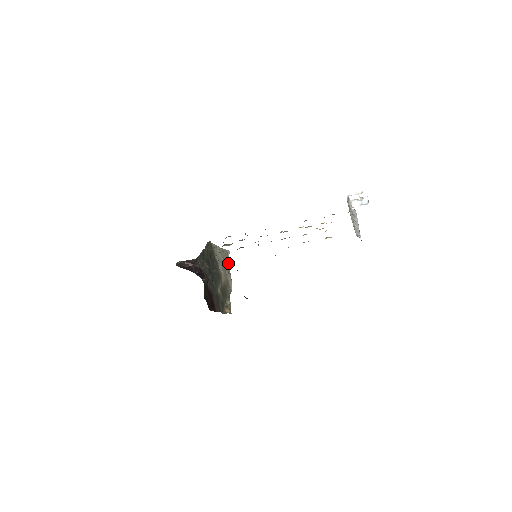
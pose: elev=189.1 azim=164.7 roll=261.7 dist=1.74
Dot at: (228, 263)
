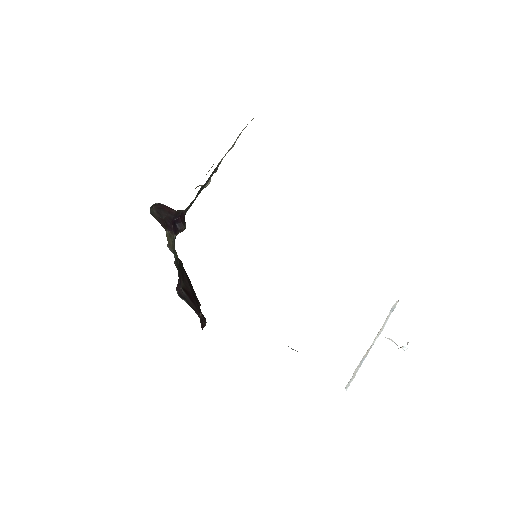
Dot at: occluded
